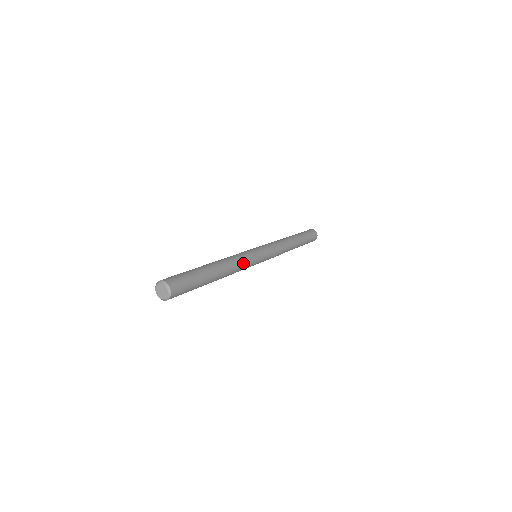
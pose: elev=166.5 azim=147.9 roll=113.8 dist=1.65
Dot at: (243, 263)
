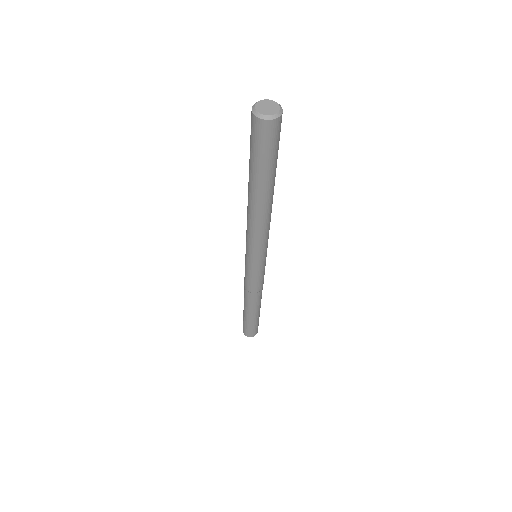
Dot at: occluded
